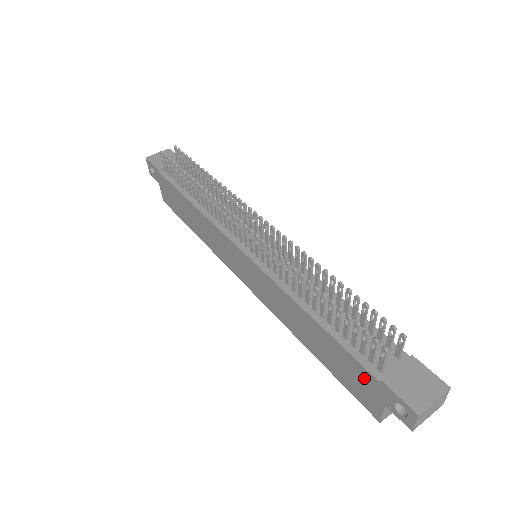
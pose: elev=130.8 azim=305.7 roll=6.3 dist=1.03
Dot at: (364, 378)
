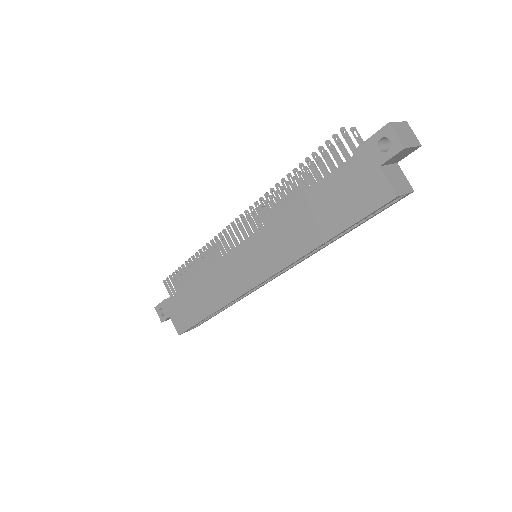
Dot at: (354, 173)
